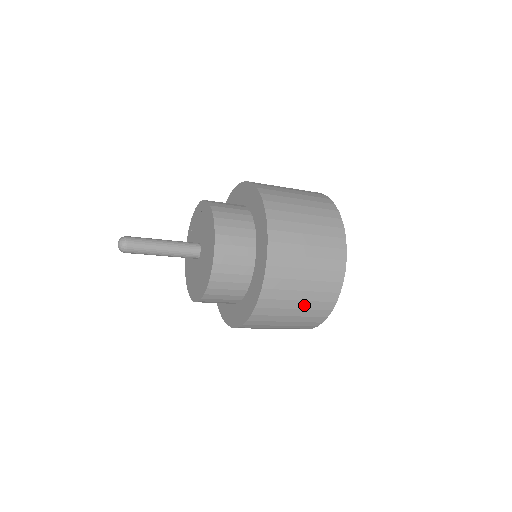
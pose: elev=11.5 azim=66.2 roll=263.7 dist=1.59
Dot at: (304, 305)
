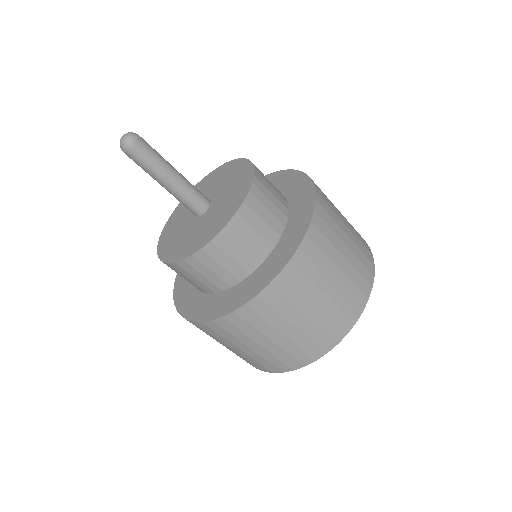
Dot at: (342, 281)
